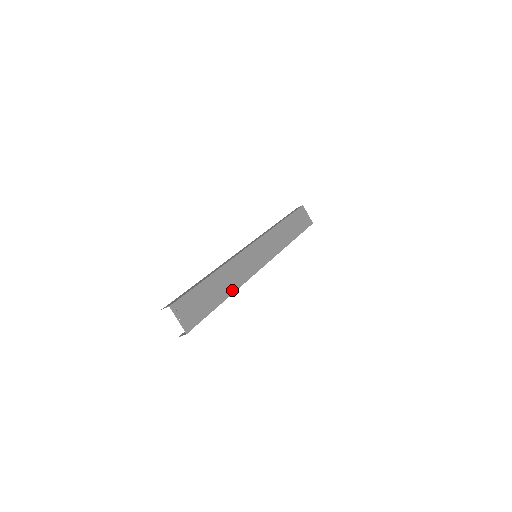
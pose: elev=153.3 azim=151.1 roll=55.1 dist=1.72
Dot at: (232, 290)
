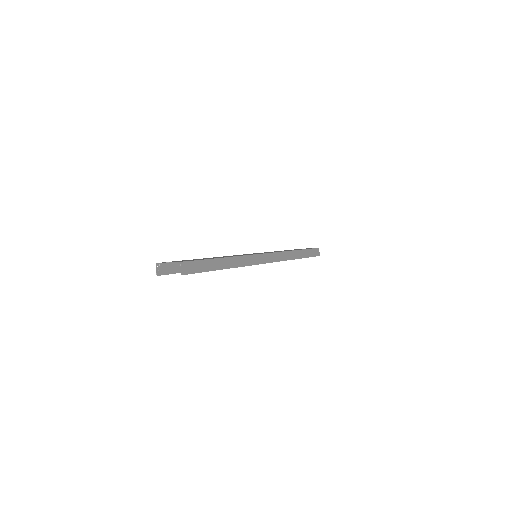
Dot at: (231, 257)
